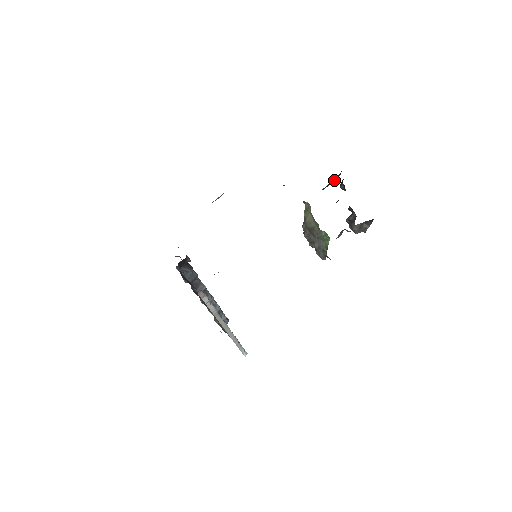
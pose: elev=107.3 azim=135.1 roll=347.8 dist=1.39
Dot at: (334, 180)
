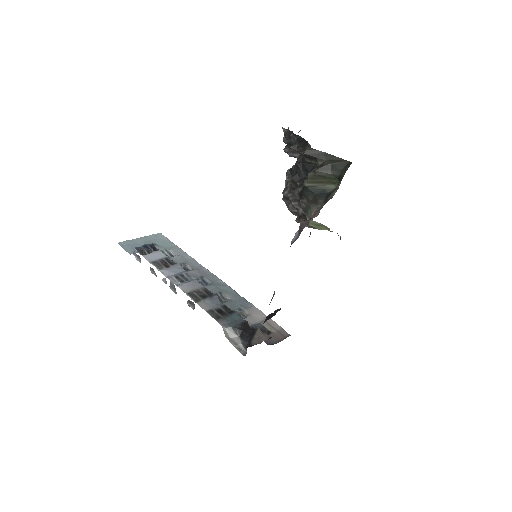
Dot at: (327, 183)
